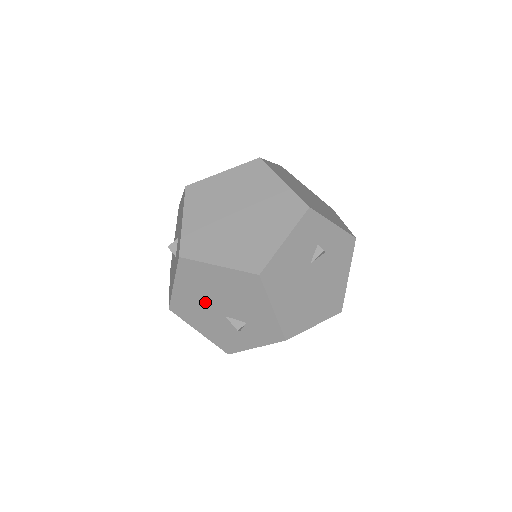
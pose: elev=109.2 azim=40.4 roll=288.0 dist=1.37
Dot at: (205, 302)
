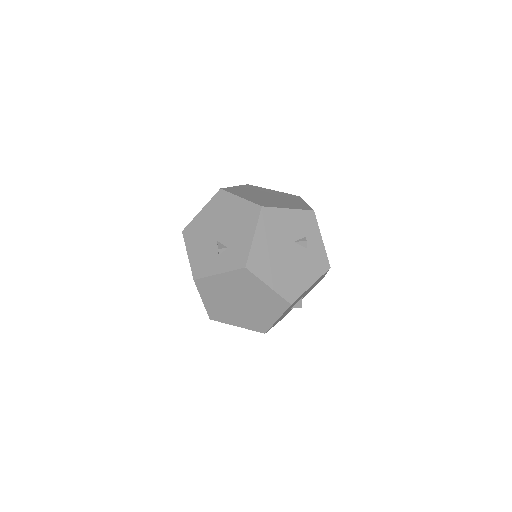
Dot at: (212, 227)
